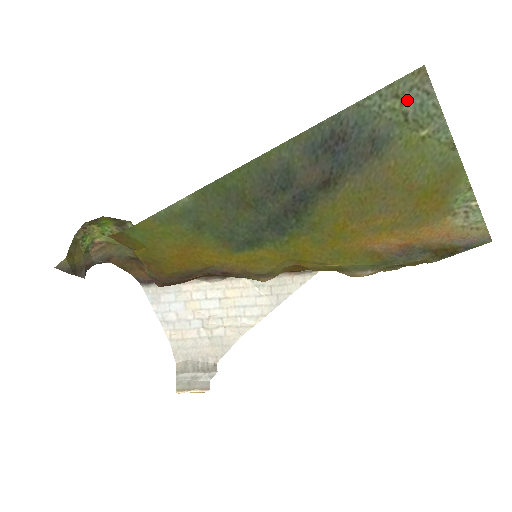
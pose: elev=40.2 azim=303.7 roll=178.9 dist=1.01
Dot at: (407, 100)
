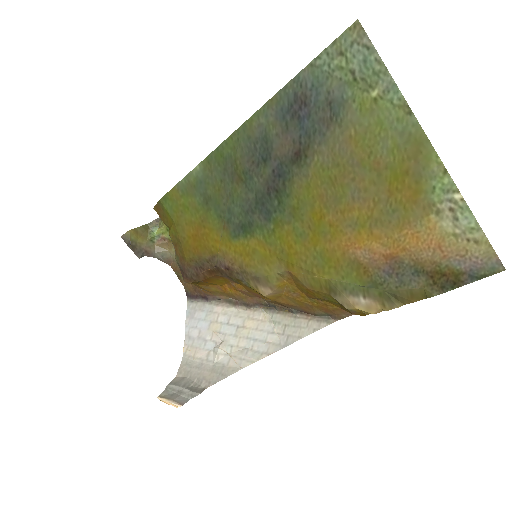
Dot at: (351, 57)
